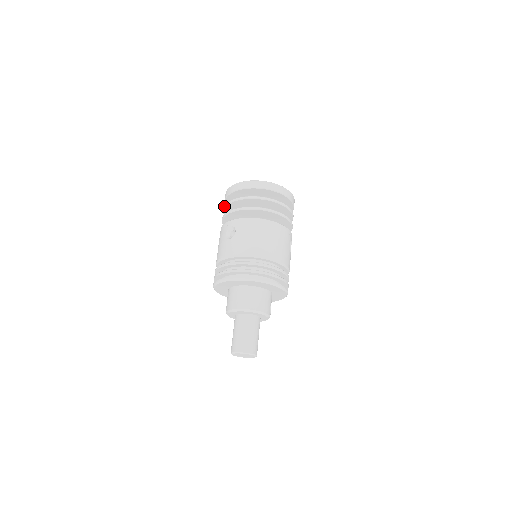
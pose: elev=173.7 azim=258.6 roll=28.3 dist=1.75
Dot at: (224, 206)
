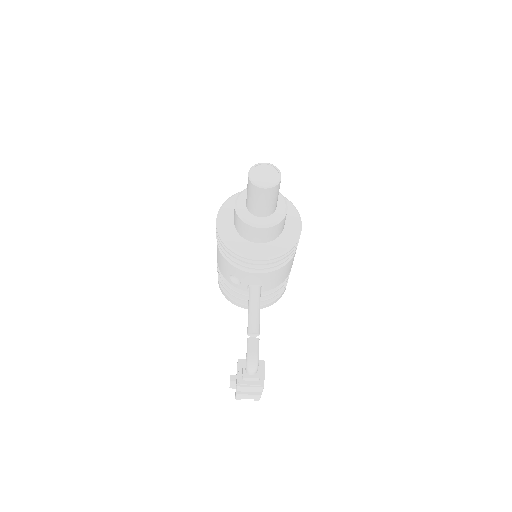
Dot at: occluded
